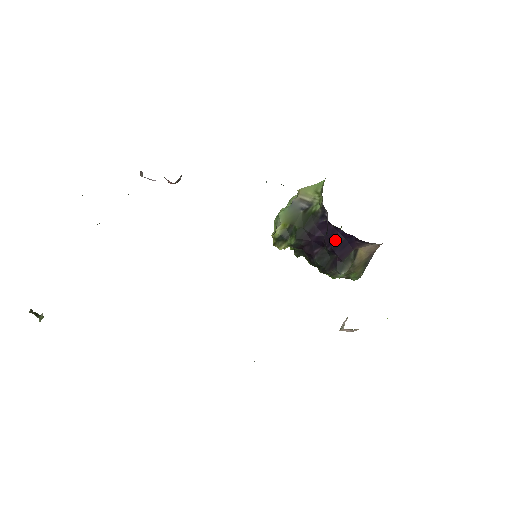
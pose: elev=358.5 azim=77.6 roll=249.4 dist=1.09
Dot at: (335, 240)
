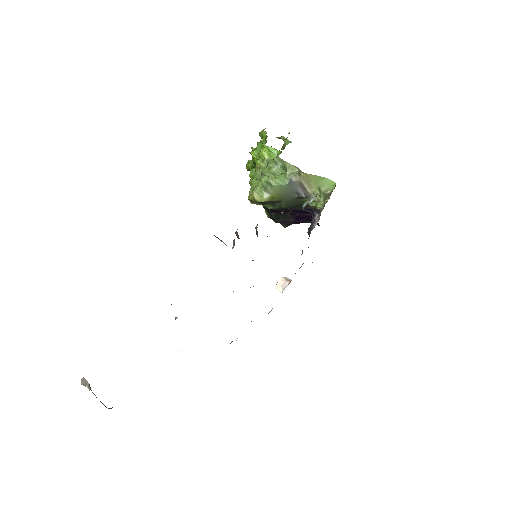
Dot at: (303, 220)
